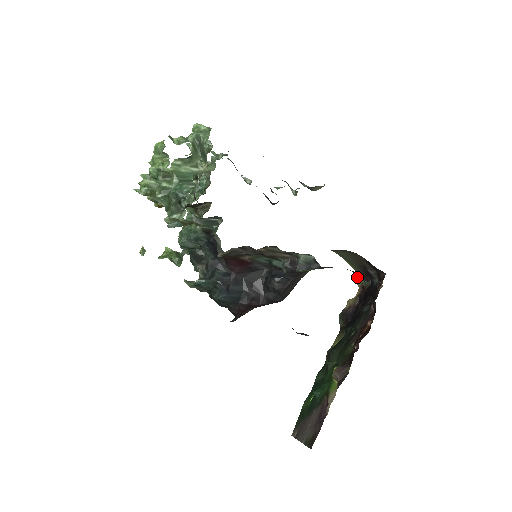
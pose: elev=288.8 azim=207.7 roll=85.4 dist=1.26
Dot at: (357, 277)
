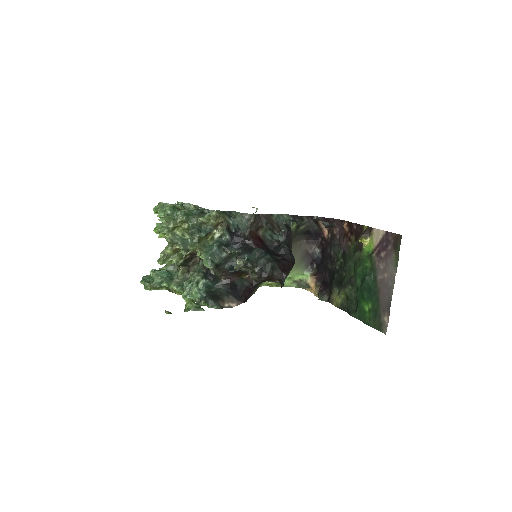
Dot at: (304, 280)
